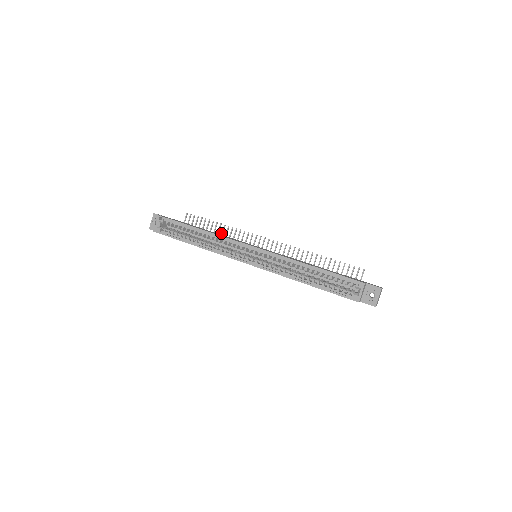
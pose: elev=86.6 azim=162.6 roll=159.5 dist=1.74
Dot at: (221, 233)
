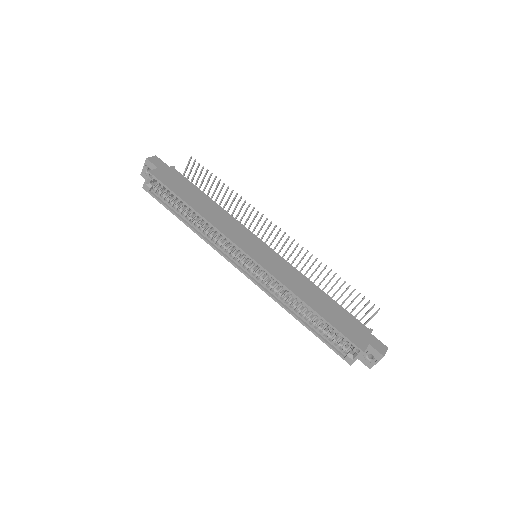
Dot at: occluded
